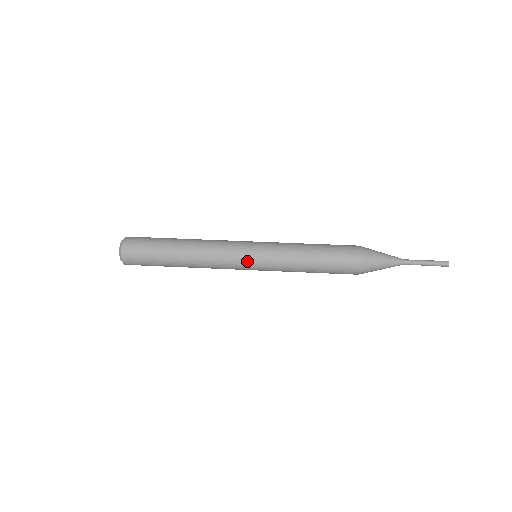
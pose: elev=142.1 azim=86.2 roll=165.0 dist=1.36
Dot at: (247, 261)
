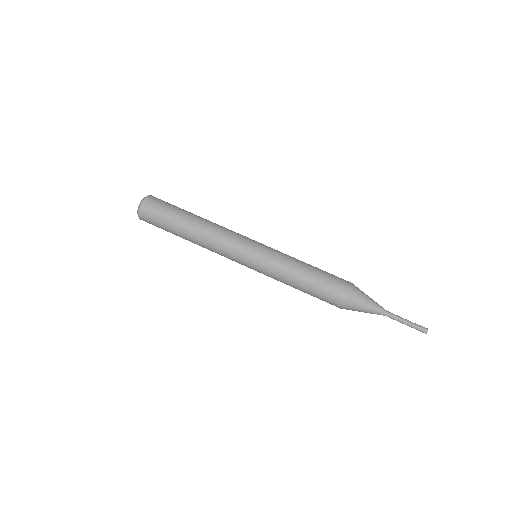
Dot at: (247, 253)
